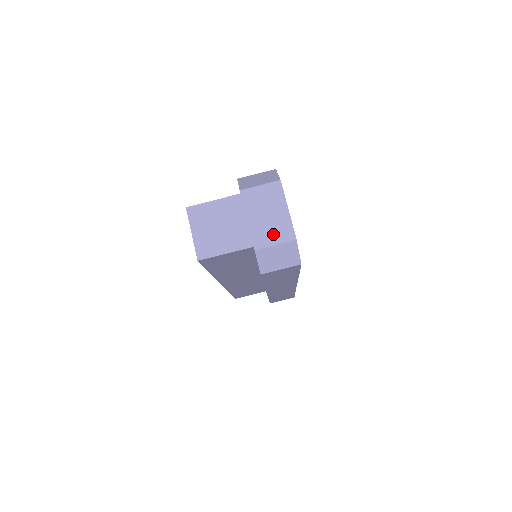
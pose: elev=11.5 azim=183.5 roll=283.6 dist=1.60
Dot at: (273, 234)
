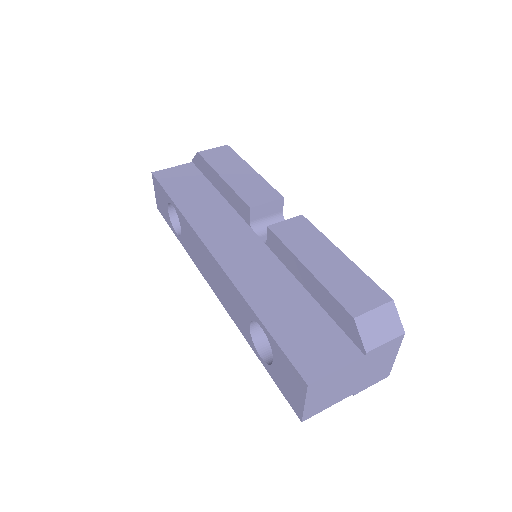
Dot at: (374, 379)
